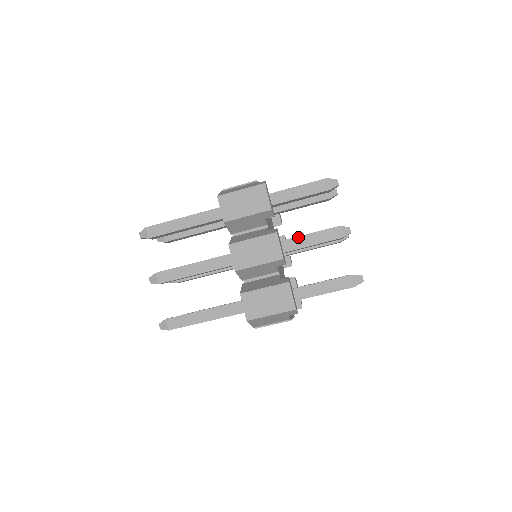
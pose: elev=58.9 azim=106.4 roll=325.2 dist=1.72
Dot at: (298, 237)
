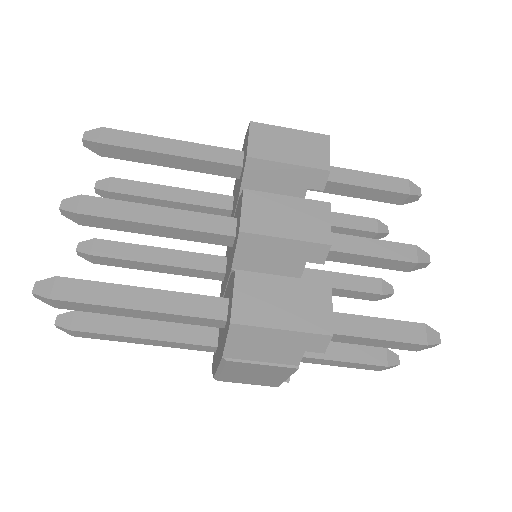
Dot at: (350, 236)
